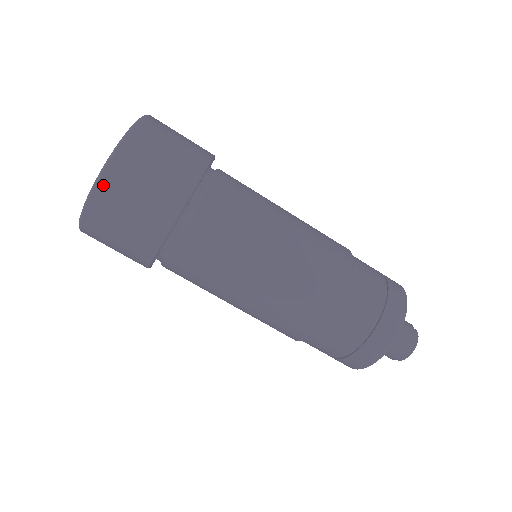
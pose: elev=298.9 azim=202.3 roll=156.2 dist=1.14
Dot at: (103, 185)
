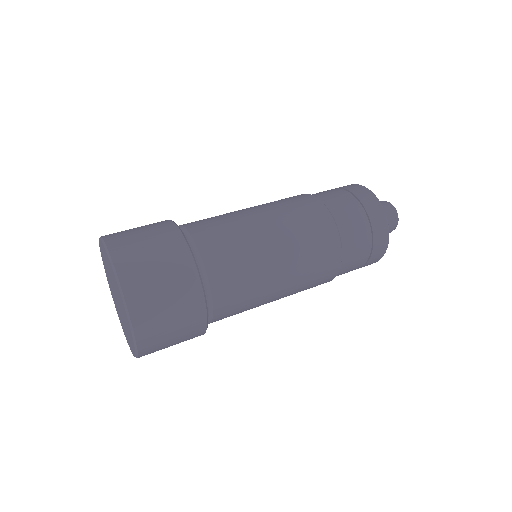
Dot at: (115, 251)
